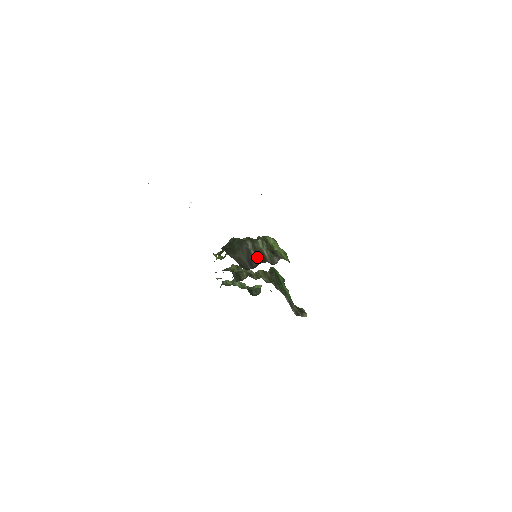
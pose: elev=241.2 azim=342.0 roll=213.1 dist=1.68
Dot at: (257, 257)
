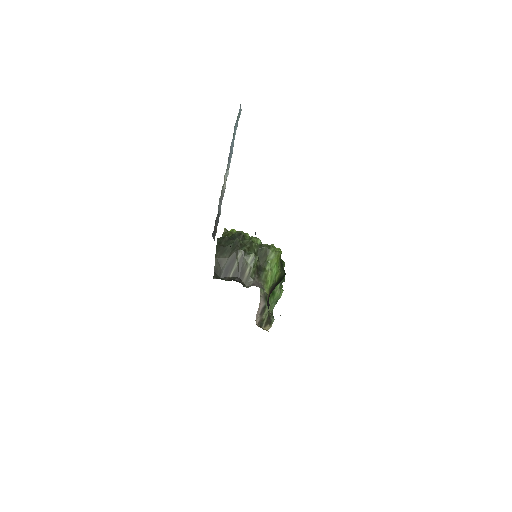
Dot at: (236, 270)
